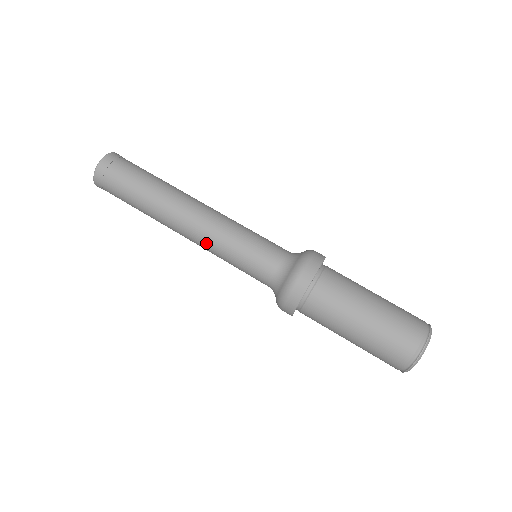
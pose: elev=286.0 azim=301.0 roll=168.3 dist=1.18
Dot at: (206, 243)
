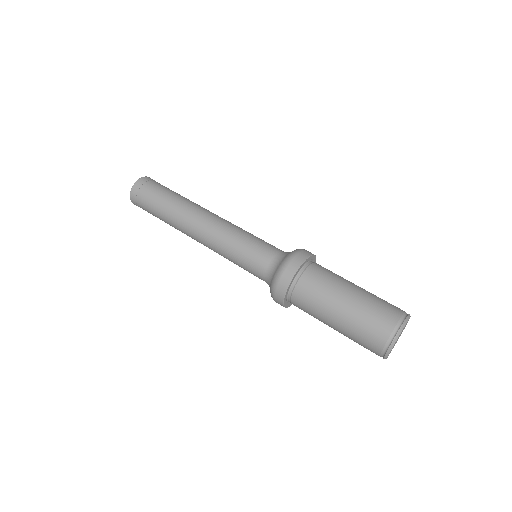
Dot at: (219, 232)
